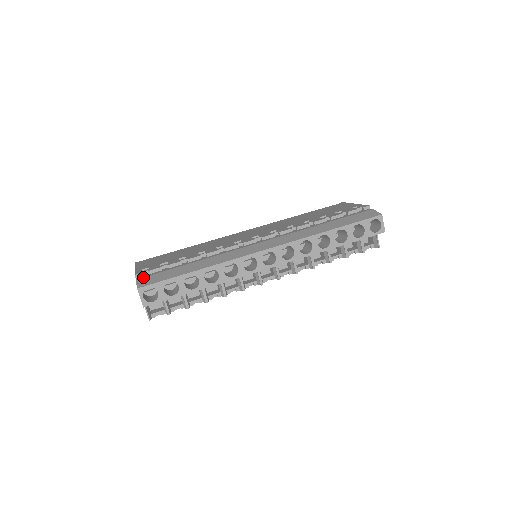
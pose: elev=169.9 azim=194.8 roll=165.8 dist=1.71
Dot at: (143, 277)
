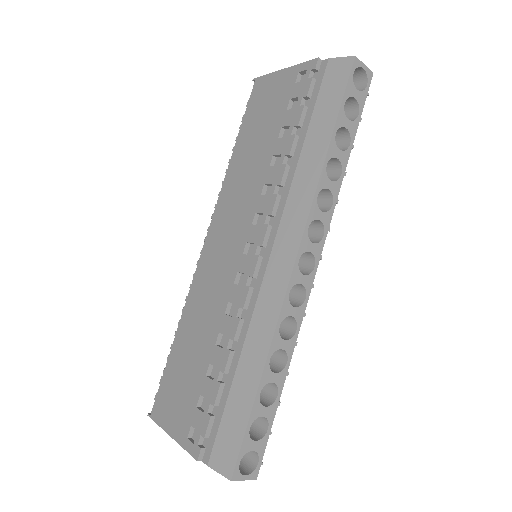
Dot at: (211, 454)
